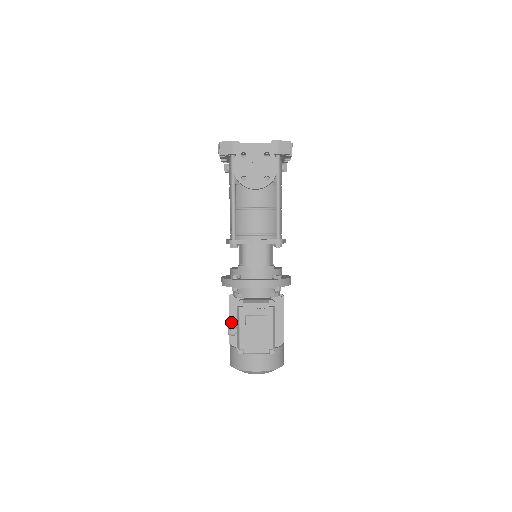
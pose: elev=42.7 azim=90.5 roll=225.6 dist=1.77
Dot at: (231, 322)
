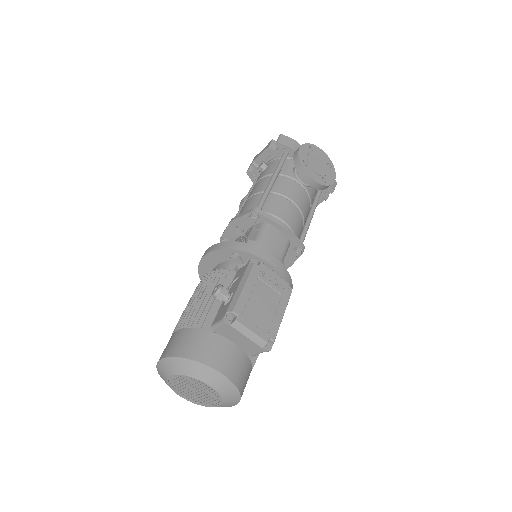
Dot at: (206, 295)
